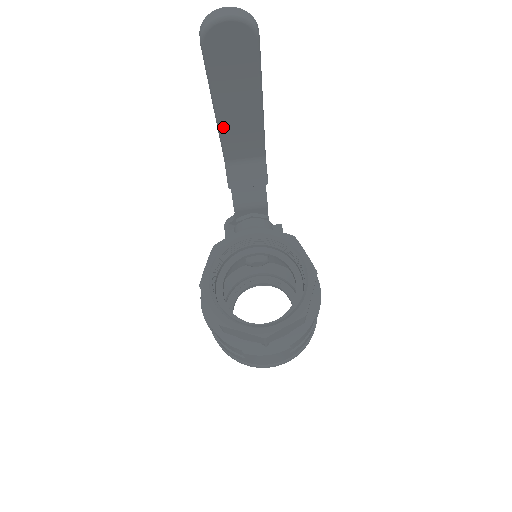
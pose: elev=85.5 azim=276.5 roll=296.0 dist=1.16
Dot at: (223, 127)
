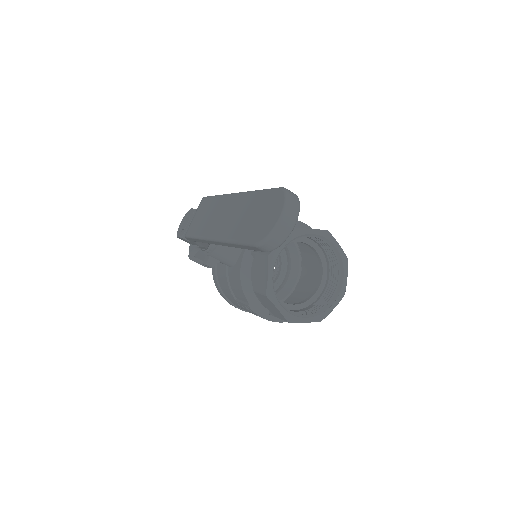
Dot at: occluded
